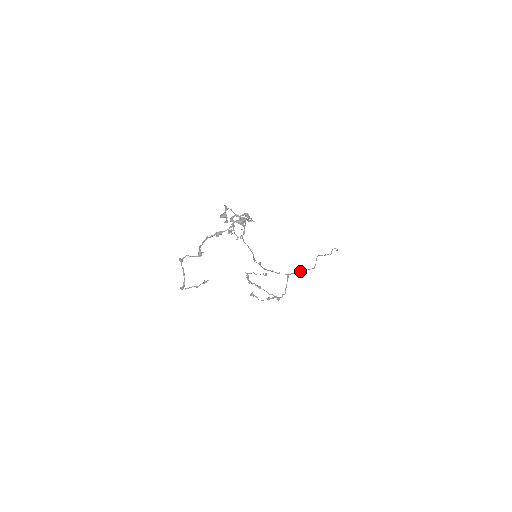
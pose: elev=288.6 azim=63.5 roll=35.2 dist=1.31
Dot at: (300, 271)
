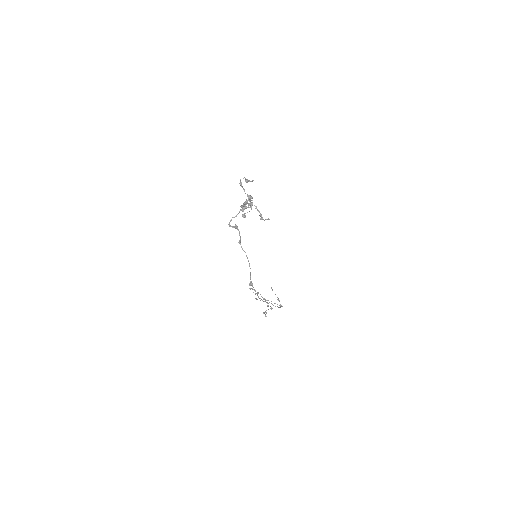
Dot at: occluded
